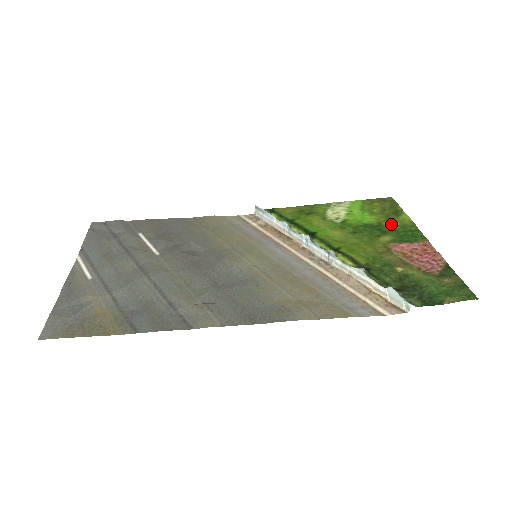
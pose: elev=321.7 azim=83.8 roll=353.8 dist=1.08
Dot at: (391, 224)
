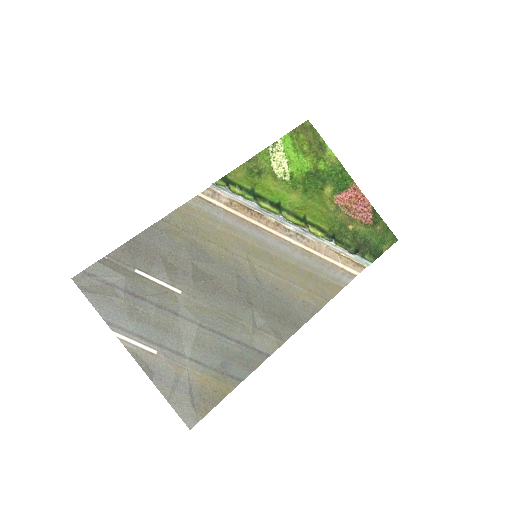
Dot at: (324, 166)
